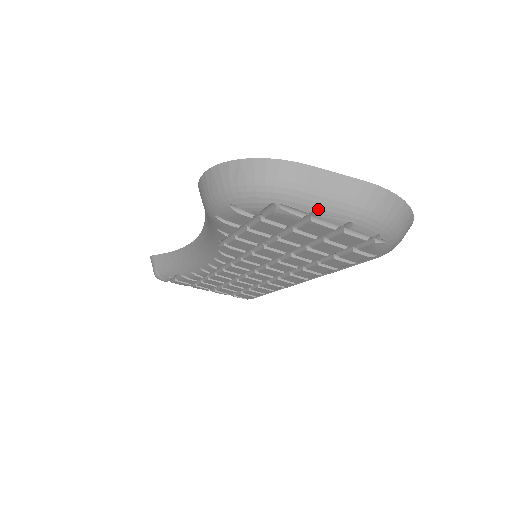
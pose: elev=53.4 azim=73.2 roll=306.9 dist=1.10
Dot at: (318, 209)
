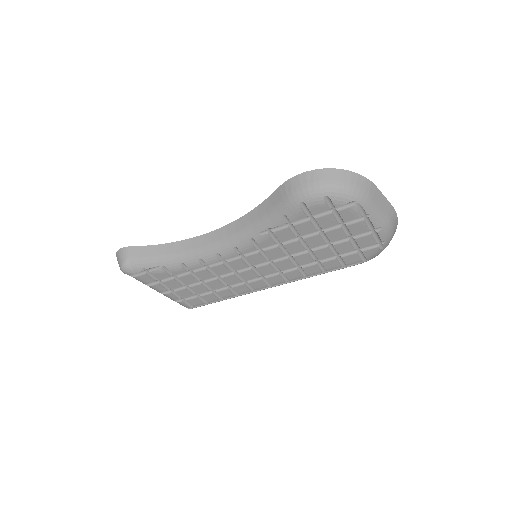
Dot at: (373, 213)
